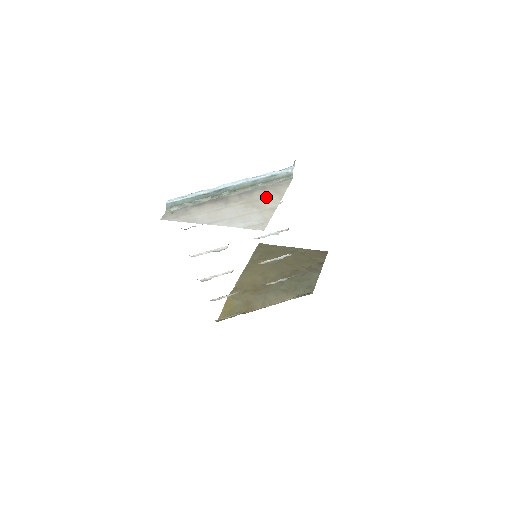
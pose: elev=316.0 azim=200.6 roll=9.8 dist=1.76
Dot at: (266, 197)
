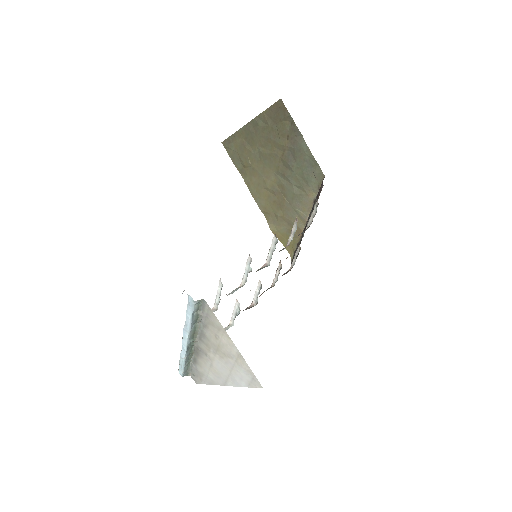
Dot at: (219, 339)
